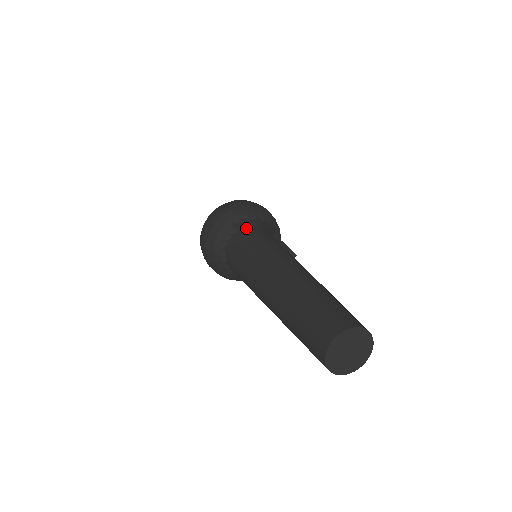
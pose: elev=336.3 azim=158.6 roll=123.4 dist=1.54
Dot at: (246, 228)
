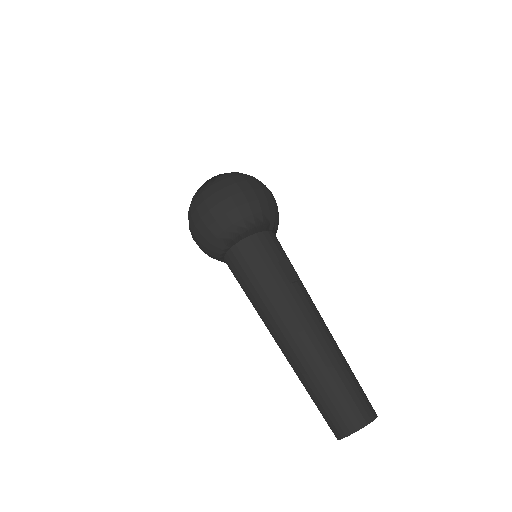
Dot at: (238, 241)
